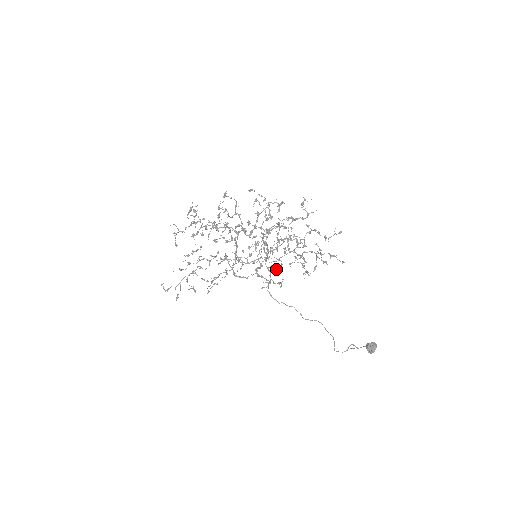
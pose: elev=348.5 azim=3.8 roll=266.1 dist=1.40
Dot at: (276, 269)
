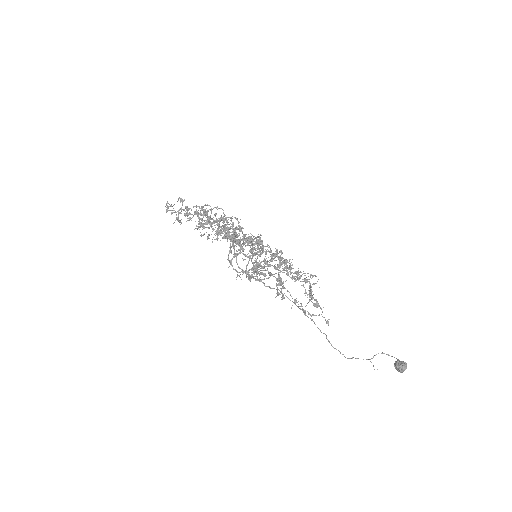
Dot at: (287, 266)
